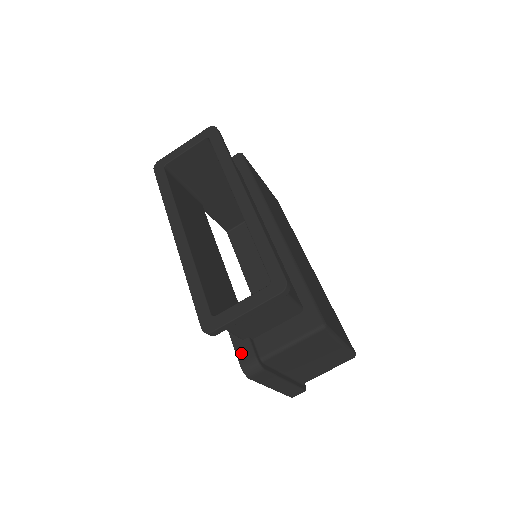
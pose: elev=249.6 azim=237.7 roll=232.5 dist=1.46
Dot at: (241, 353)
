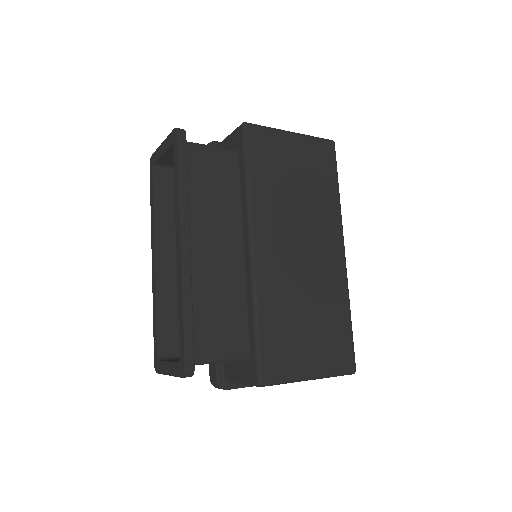
Dot at: (211, 369)
